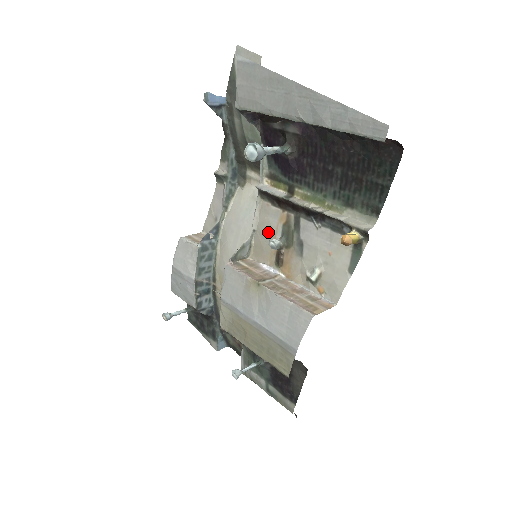
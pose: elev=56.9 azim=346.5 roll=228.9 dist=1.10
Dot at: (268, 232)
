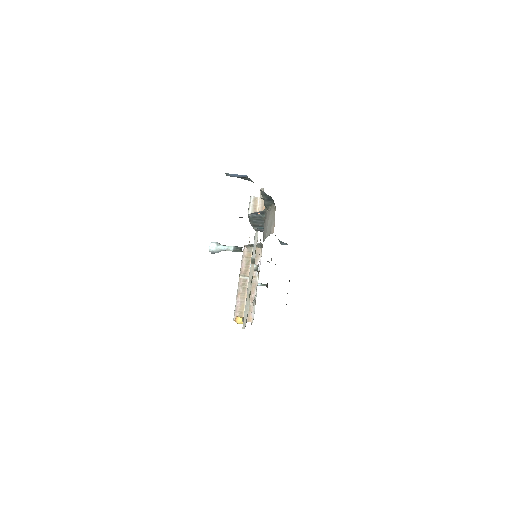
Dot at: occluded
